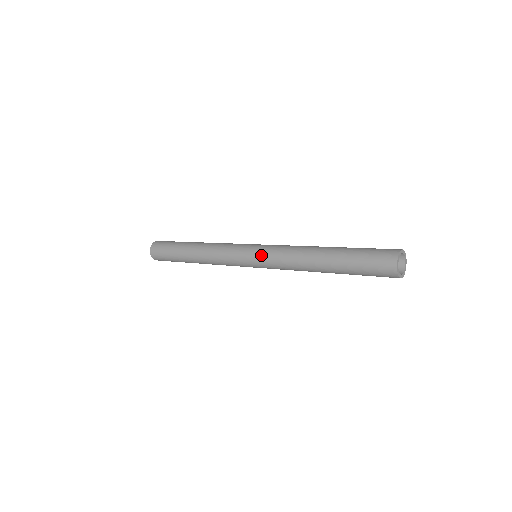
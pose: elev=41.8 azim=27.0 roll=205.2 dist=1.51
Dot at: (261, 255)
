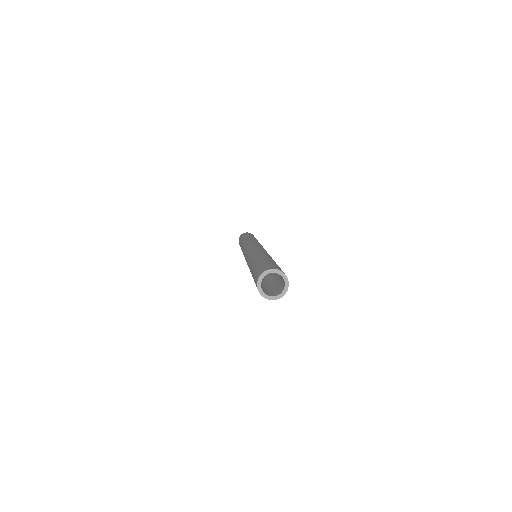
Dot at: occluded
